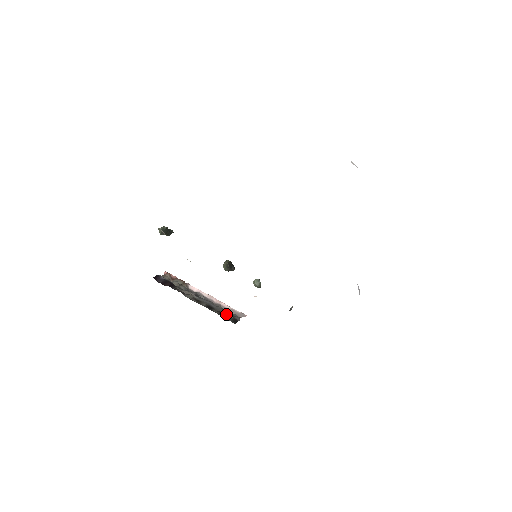
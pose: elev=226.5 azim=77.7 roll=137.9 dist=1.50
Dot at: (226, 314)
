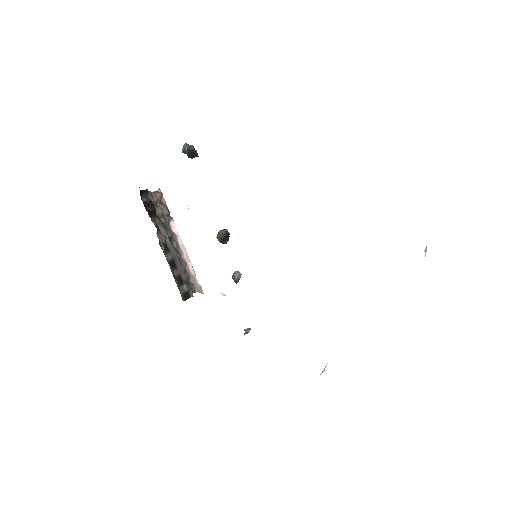
Dot at: (184, 281)
